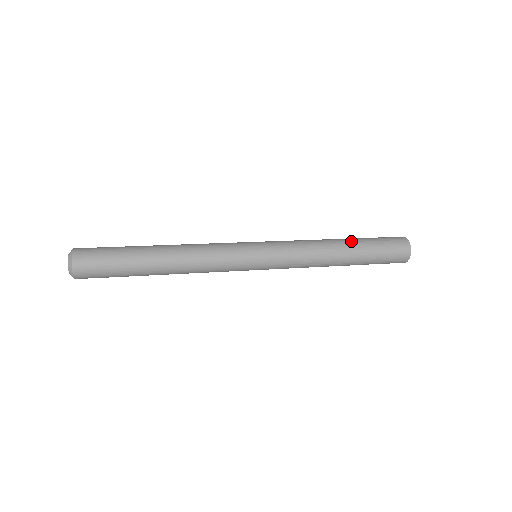
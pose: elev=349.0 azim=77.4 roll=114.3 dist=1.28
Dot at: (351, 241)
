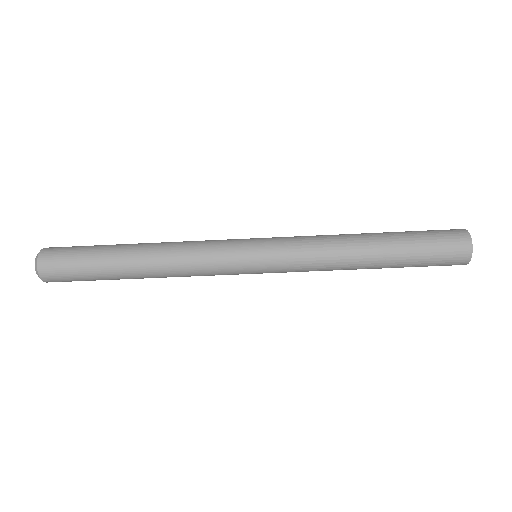
Dot at: occluded
